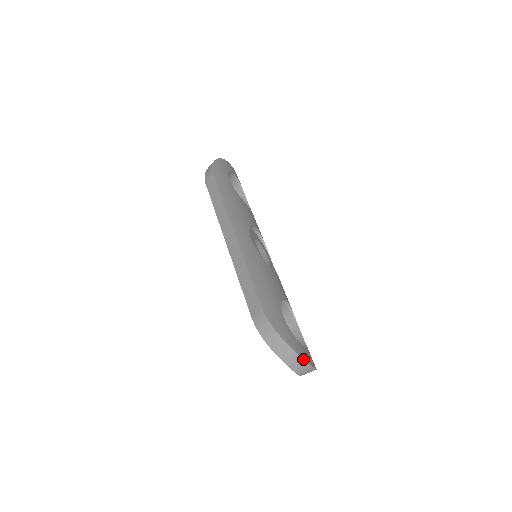
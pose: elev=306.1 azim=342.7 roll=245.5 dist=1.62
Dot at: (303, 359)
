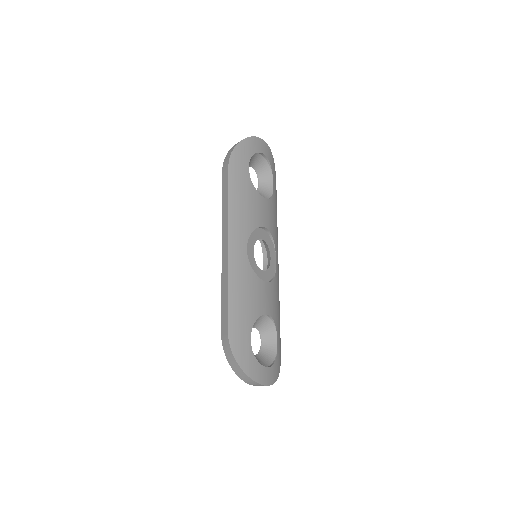
Dot at: (256, 382)
